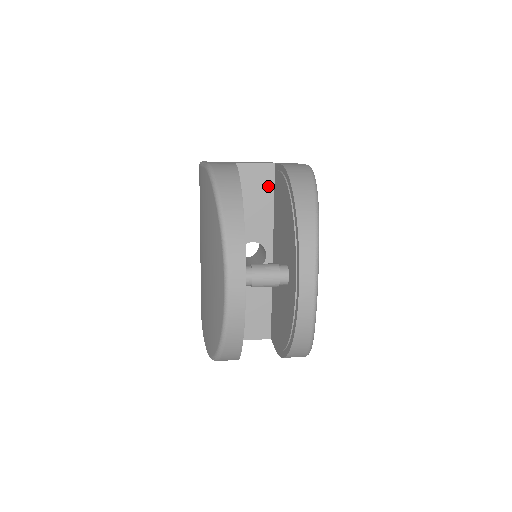
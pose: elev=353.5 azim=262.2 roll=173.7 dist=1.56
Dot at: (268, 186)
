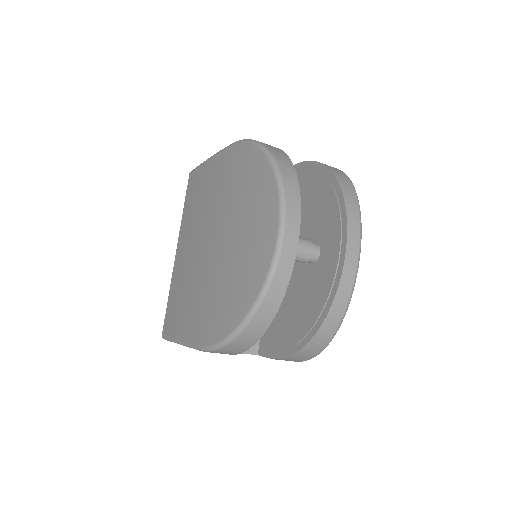
Dot at: occluded
